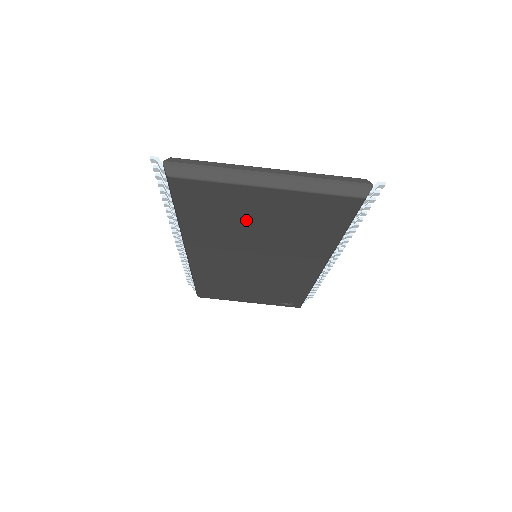
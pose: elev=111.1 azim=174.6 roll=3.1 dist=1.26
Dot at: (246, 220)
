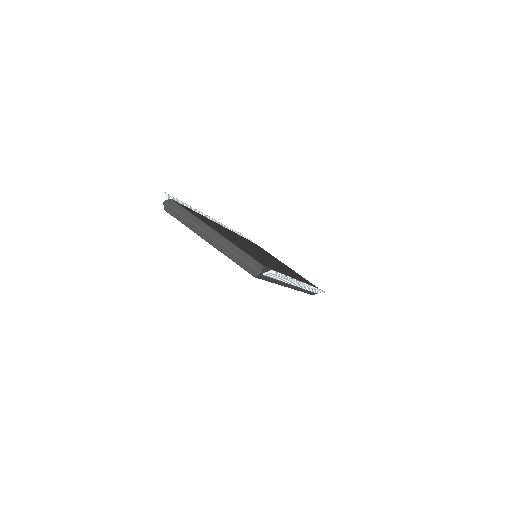
Dot at: occluded
